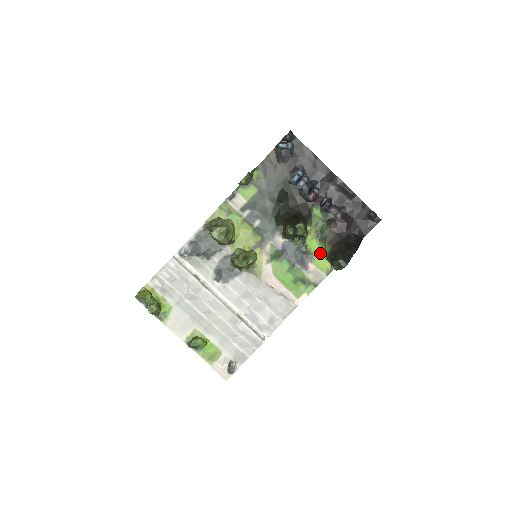
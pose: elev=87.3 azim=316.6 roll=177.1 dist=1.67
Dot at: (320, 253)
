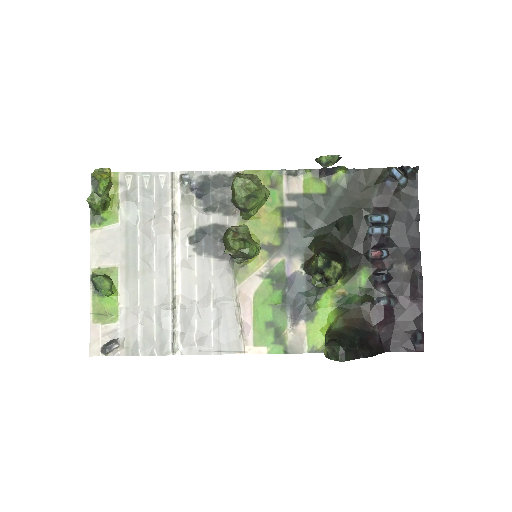
Dot at: (325, 321)
